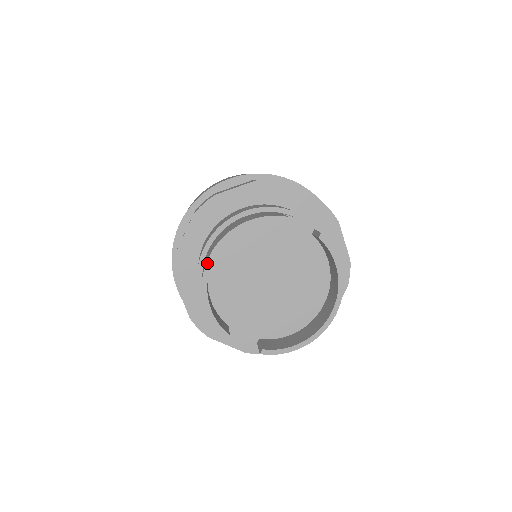
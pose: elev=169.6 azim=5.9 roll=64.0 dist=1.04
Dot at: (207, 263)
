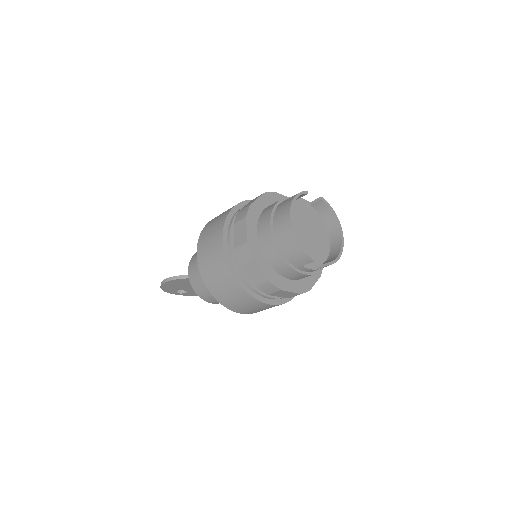
Dot at: (291, 220)
